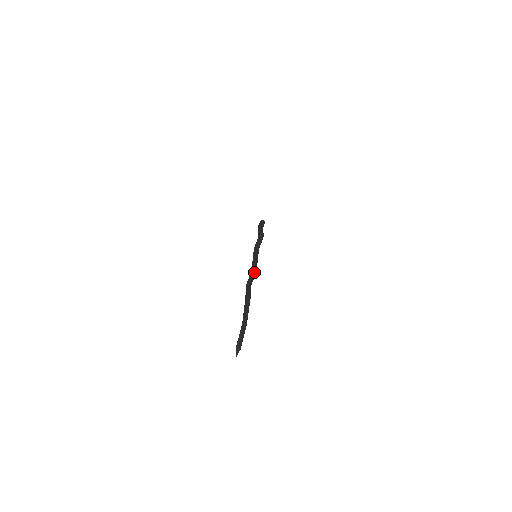
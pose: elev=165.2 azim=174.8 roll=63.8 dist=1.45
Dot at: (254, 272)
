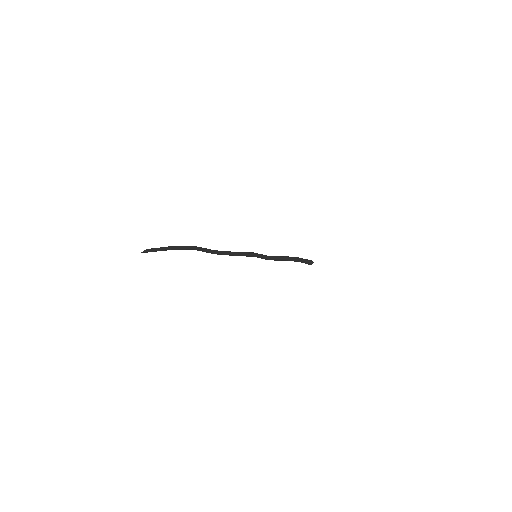
Dot at: (231, 252)
